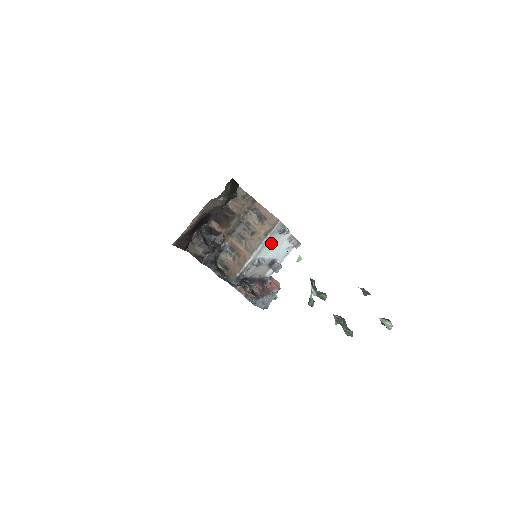
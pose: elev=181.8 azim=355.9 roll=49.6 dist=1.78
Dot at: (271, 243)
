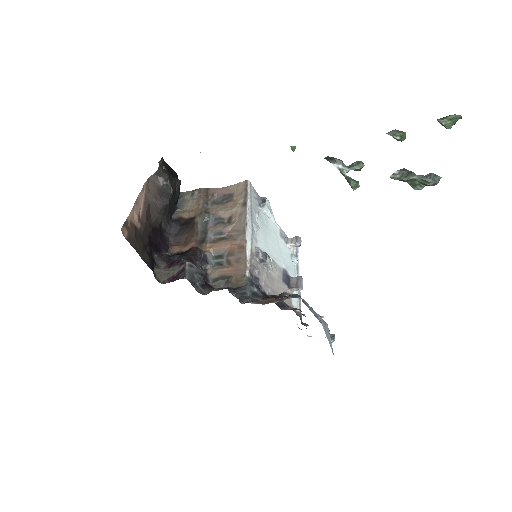
Dot at: (261, 228)
